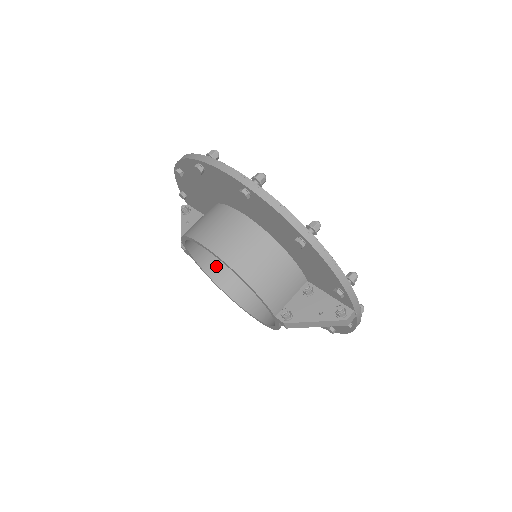
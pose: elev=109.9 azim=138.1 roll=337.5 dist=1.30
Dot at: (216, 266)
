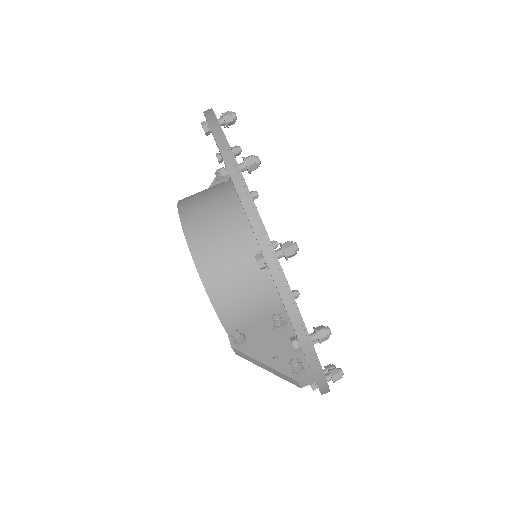
Dot at: occluded
